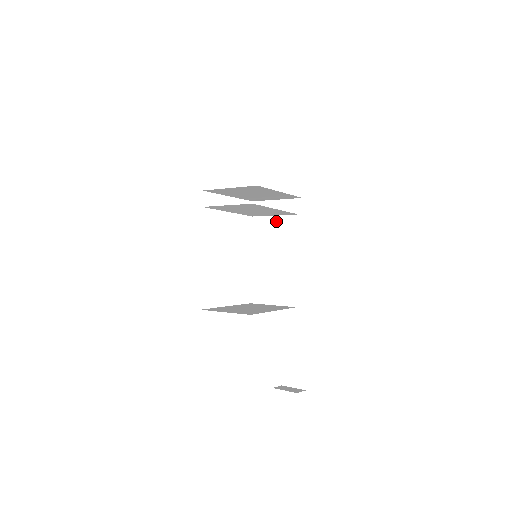
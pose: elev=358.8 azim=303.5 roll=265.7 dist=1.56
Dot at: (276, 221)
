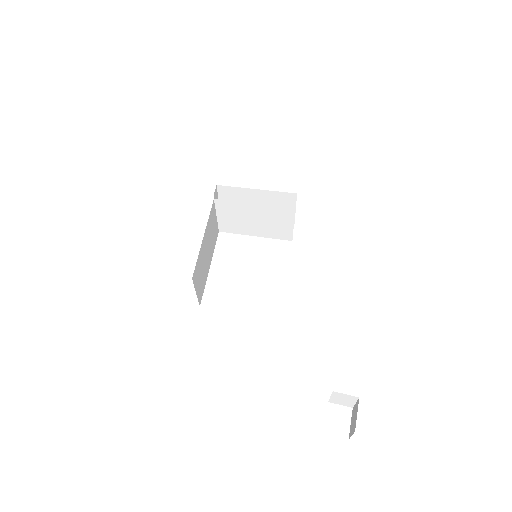
Dot at: occluded
